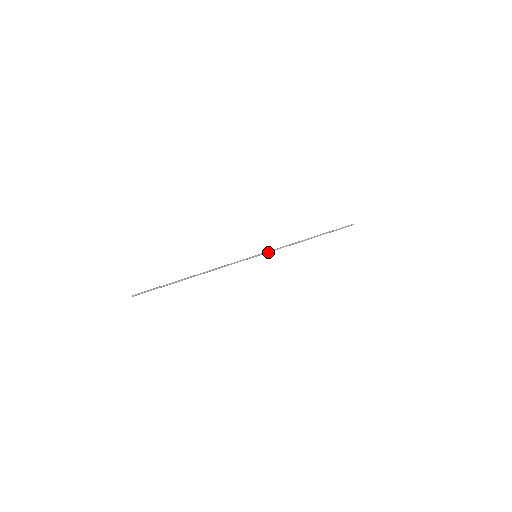
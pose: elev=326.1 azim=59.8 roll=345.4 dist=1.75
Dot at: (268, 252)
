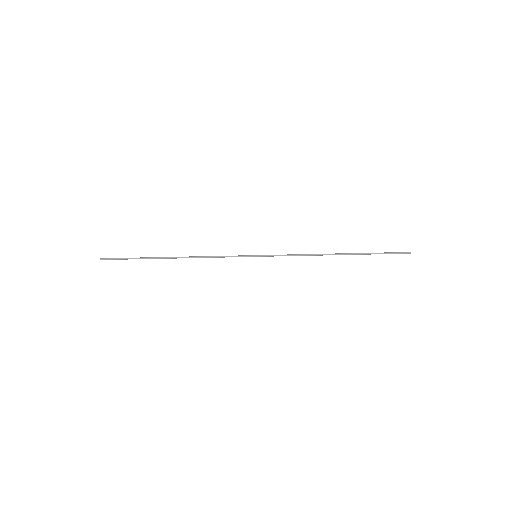
Dot at: (273, 255)
